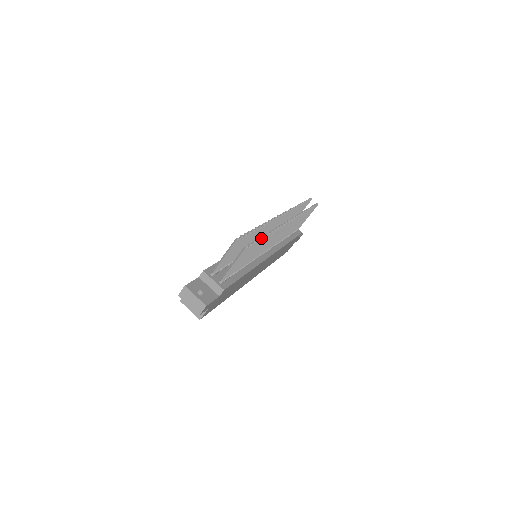
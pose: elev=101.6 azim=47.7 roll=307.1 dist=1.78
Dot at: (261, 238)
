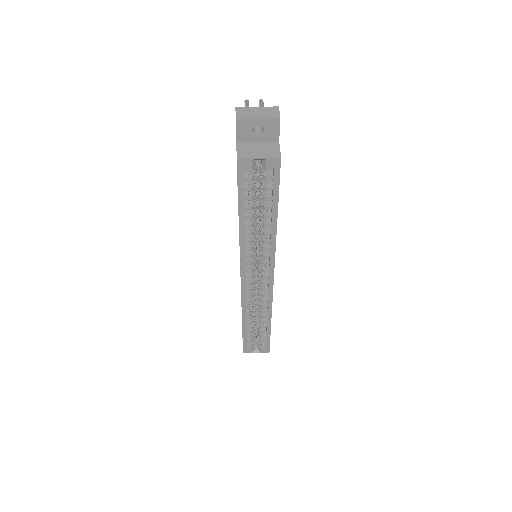
Dot at: occluded
